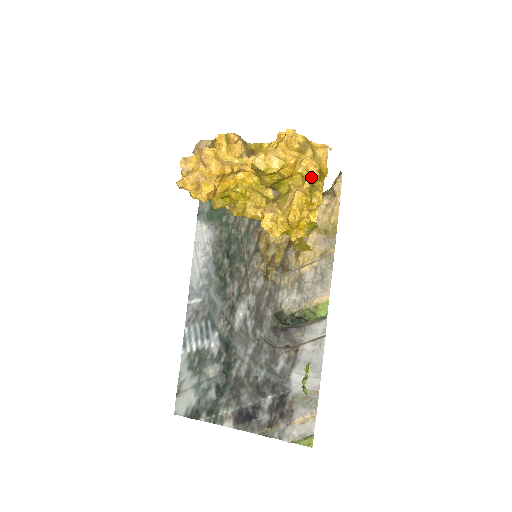
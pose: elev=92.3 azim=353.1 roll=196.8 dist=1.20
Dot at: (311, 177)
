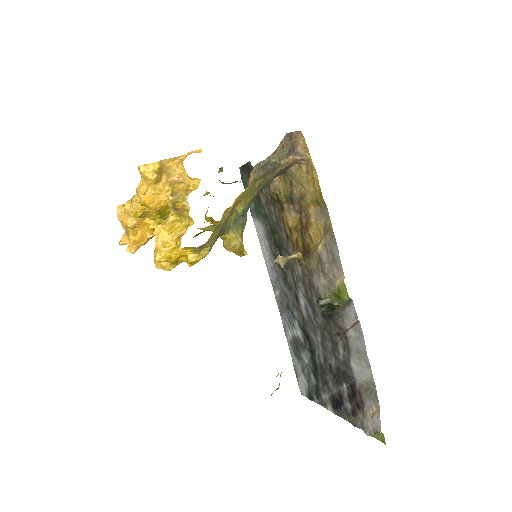
Dot at: (169, 203)
